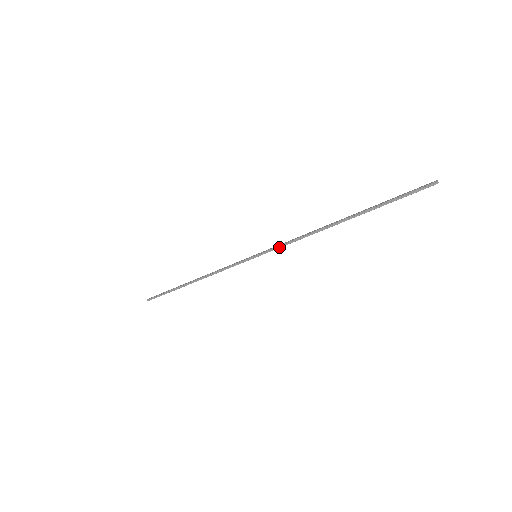
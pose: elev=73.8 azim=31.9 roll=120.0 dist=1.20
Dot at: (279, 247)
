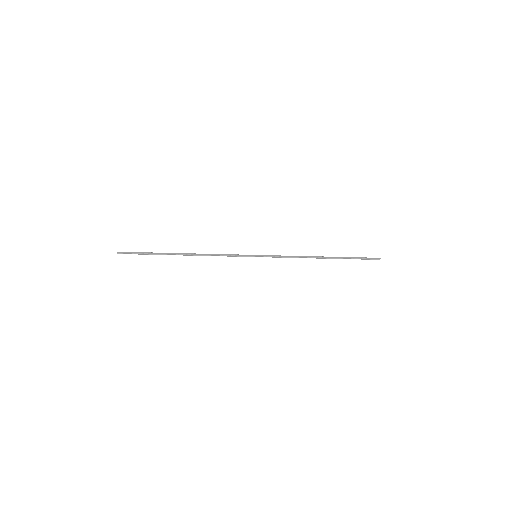
Dot at: (278, 257)
